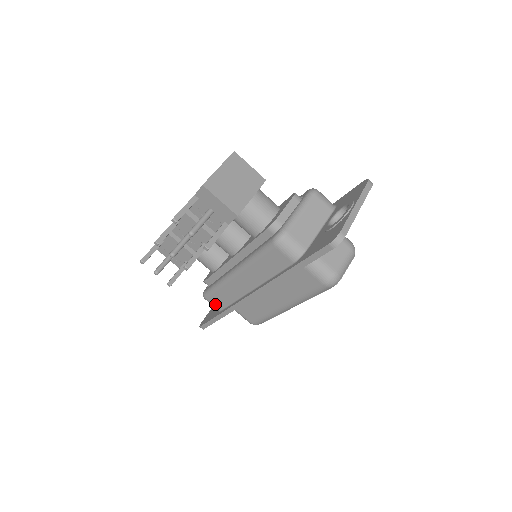
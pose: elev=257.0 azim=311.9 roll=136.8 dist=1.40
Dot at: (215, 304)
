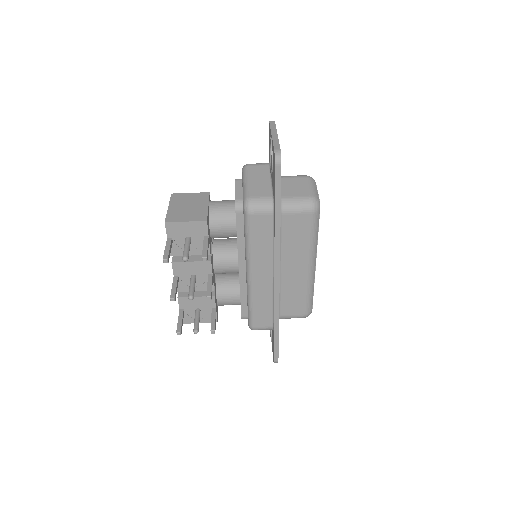
Dot at: (264, 325)
